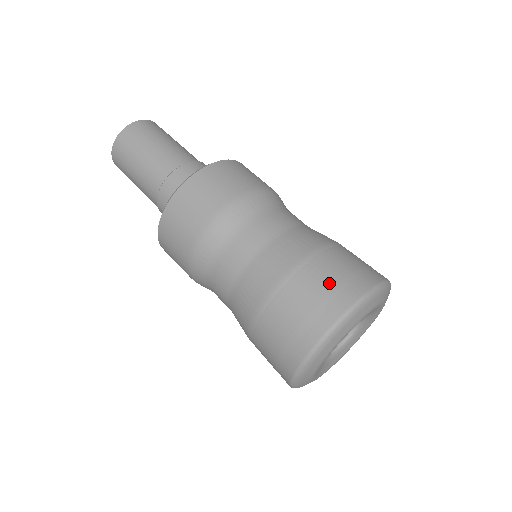
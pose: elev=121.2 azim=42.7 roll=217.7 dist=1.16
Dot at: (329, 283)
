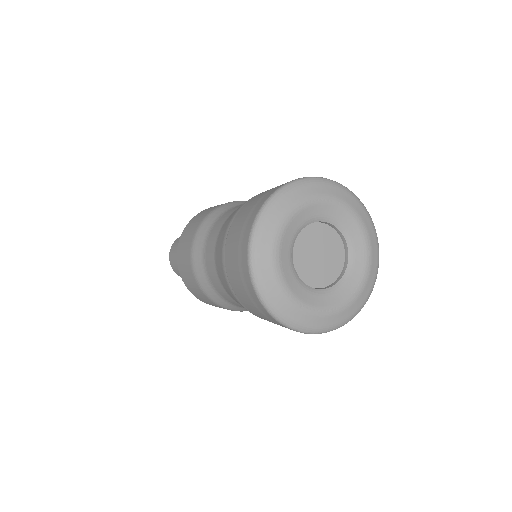
Dot at: (260, 196)
